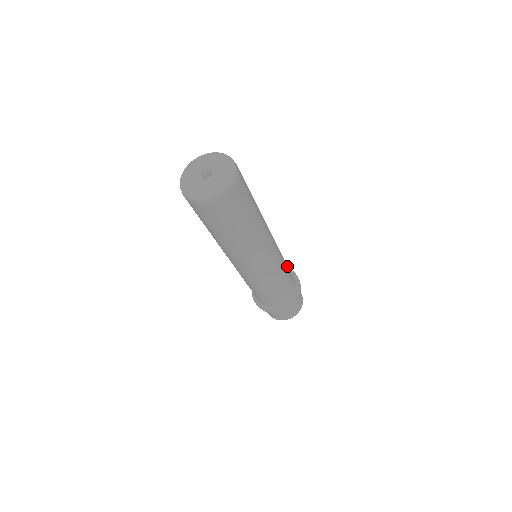
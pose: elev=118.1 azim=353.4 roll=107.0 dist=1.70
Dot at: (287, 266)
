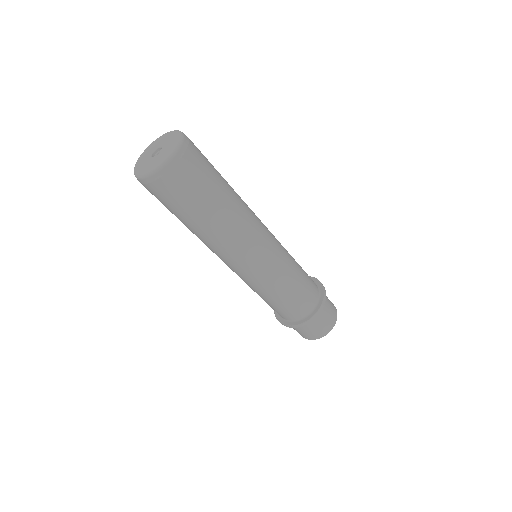
Dot at: occluded
